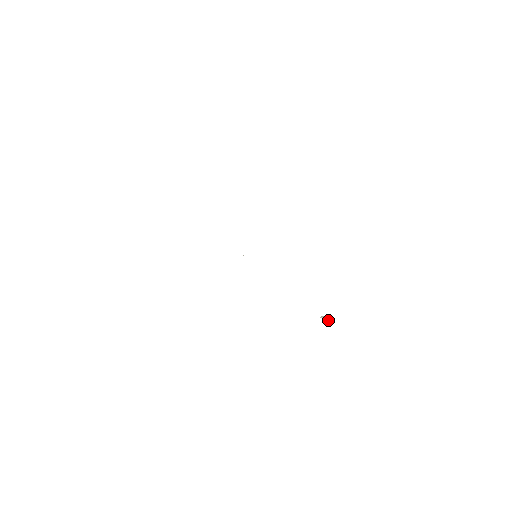
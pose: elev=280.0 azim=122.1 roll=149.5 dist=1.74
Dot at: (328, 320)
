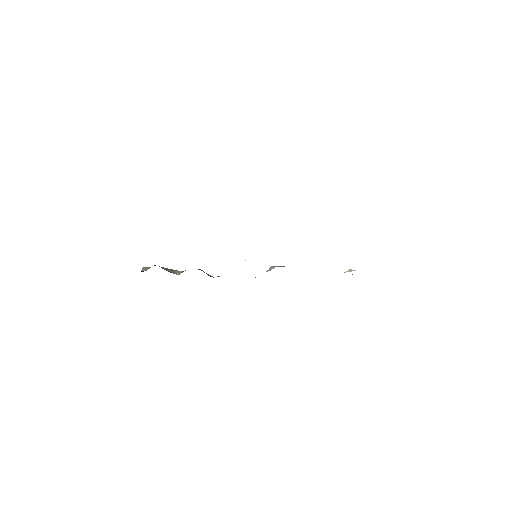
Dot at: occluded
